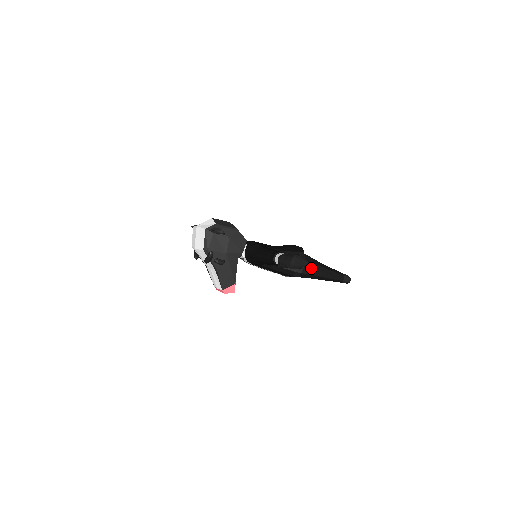
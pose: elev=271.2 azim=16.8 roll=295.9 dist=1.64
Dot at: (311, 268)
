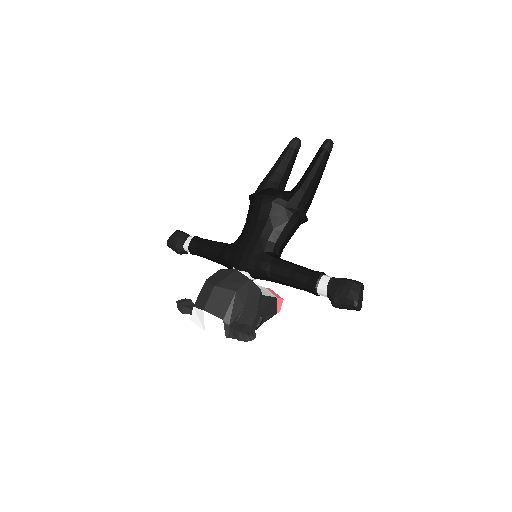
Dot at: (307, 201)
